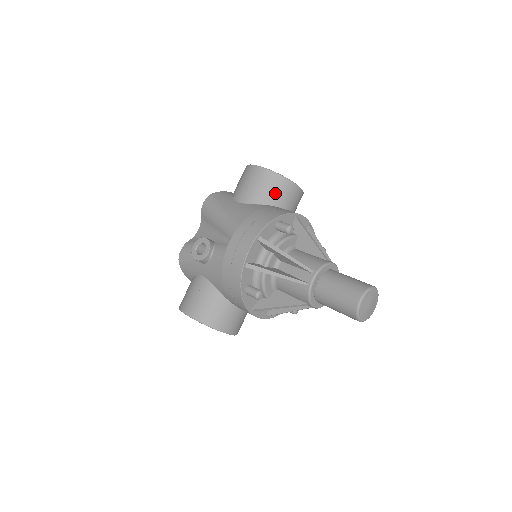
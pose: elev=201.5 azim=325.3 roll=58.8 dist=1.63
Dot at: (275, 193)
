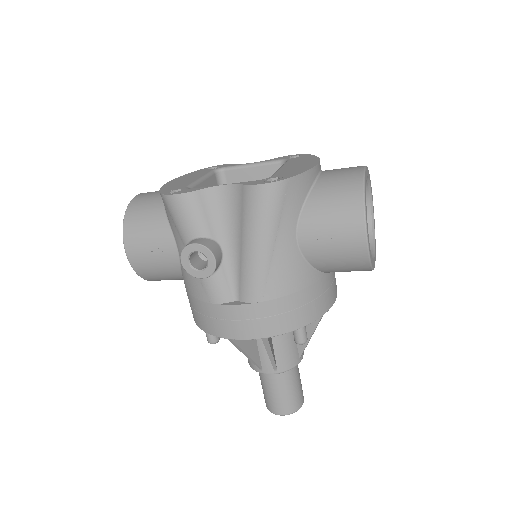
Dot at: (342, 270)
